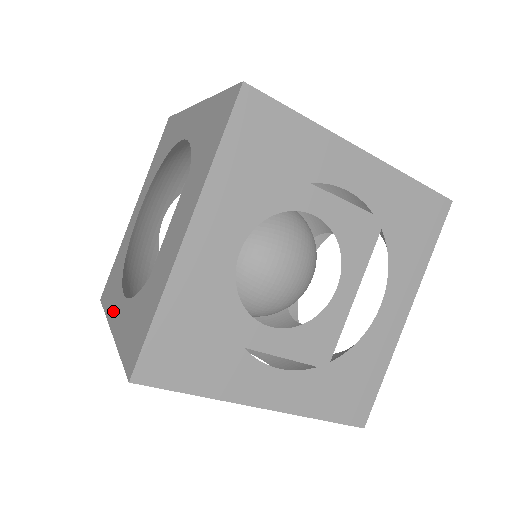
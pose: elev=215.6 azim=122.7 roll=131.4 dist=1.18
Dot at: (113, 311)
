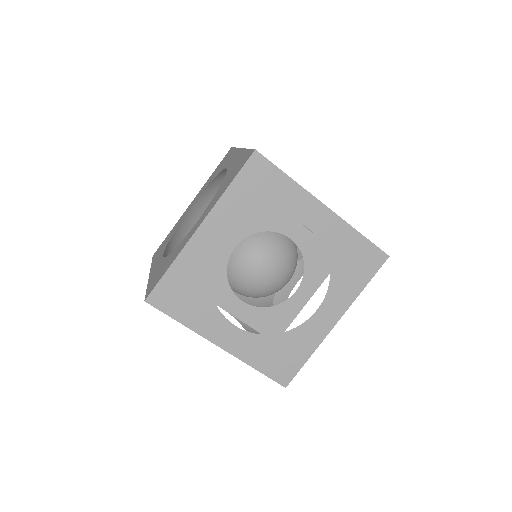
Dot at: (188, 238)
